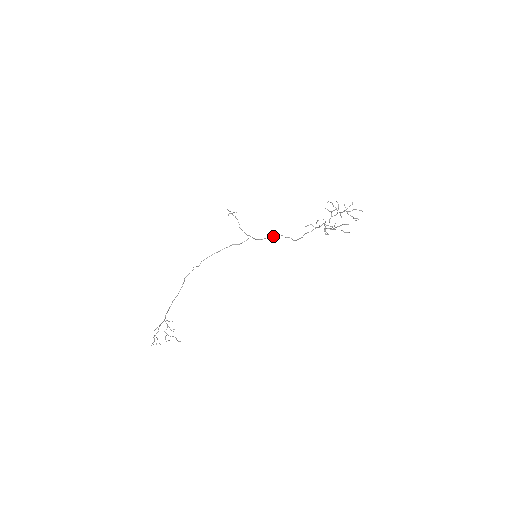
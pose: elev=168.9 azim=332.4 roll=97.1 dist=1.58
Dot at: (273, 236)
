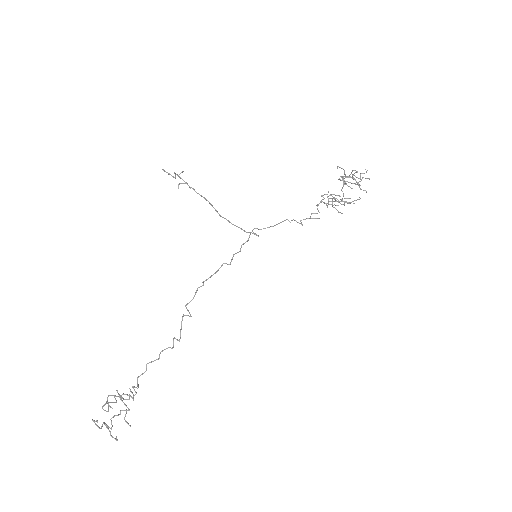
Dot at: occluded
